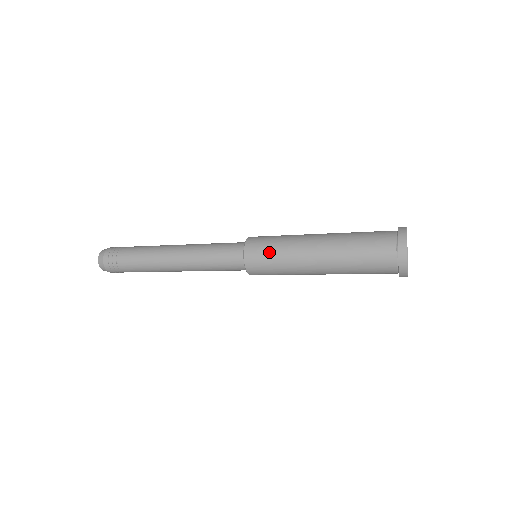
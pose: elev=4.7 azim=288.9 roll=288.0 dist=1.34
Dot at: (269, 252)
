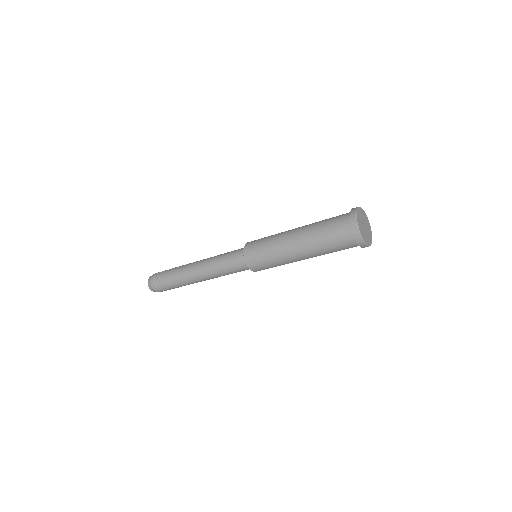
Dot at: (261, 242)
